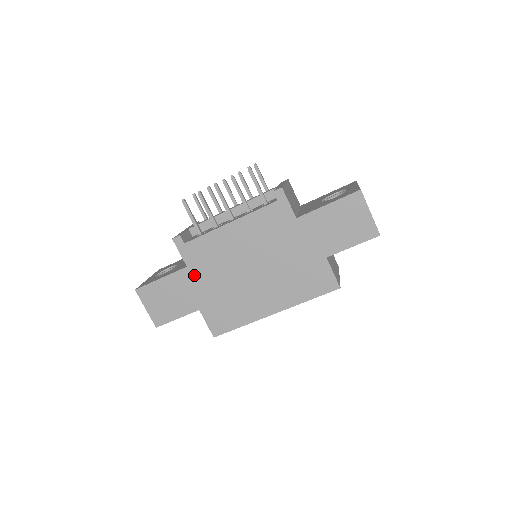
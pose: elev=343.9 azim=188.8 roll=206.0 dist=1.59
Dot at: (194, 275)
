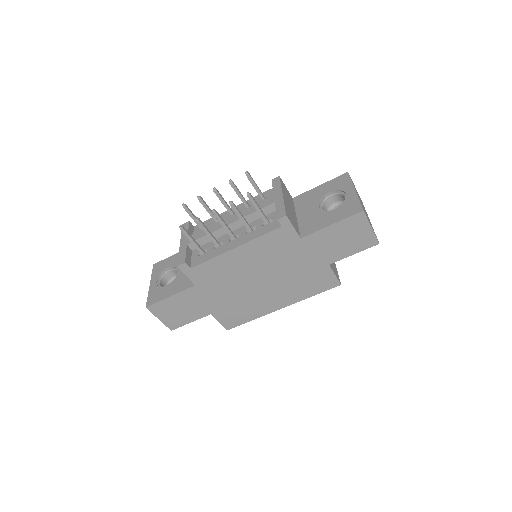
Dot at: (203, 291)
